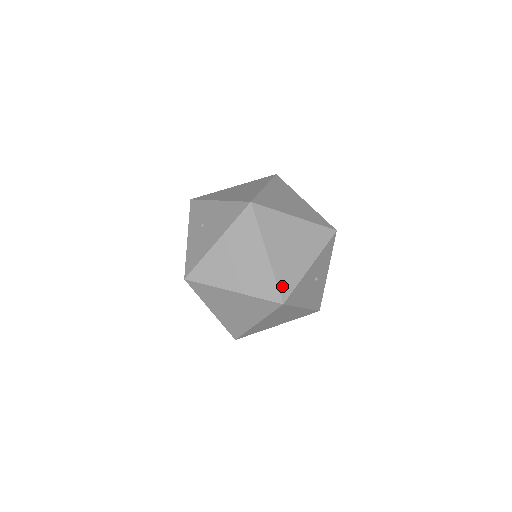
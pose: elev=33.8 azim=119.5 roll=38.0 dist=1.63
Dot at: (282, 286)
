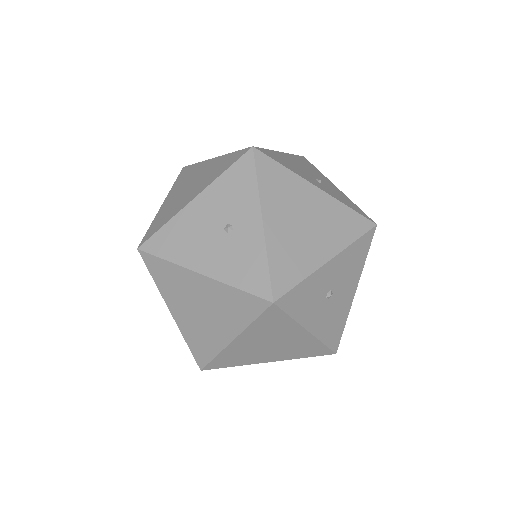
Dot at: (315, 354)
